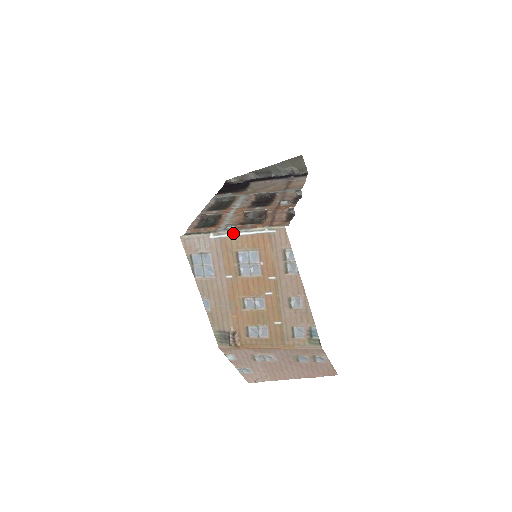
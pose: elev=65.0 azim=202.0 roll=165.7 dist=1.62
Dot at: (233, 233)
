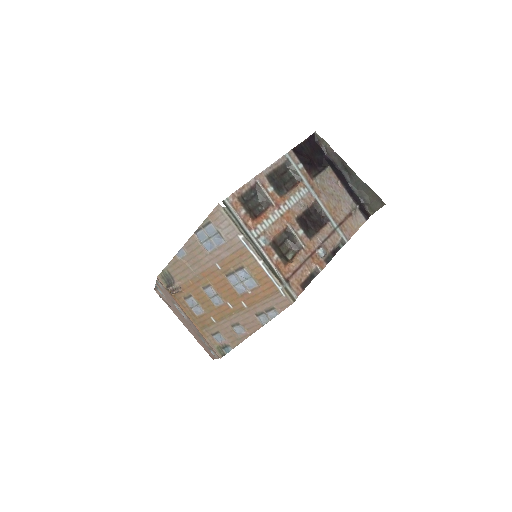
Dot at: (257, 257)
